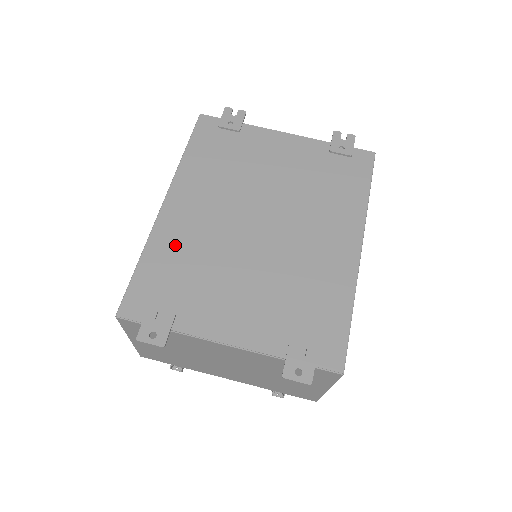
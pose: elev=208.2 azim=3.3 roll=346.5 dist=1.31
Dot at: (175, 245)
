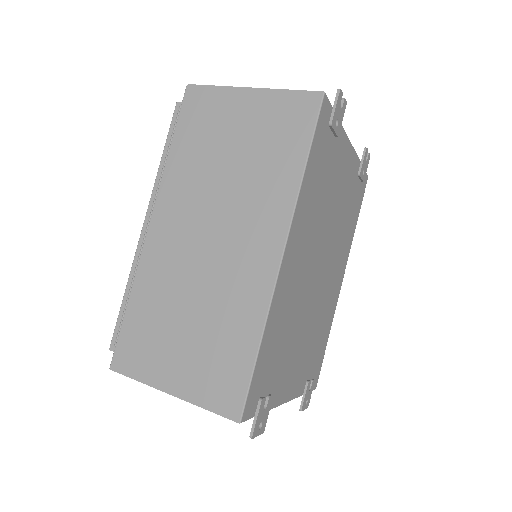
Dot at: (281, 315)
